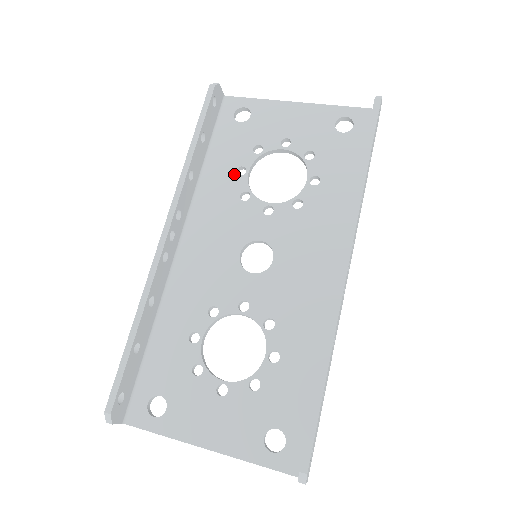
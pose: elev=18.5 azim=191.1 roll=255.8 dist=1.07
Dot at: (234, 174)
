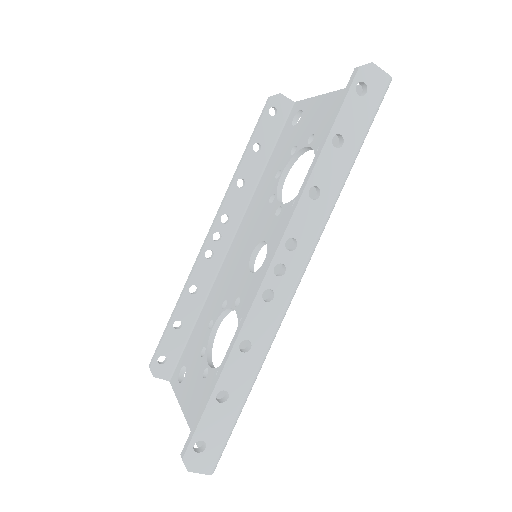
Dot at: (274, 178)
